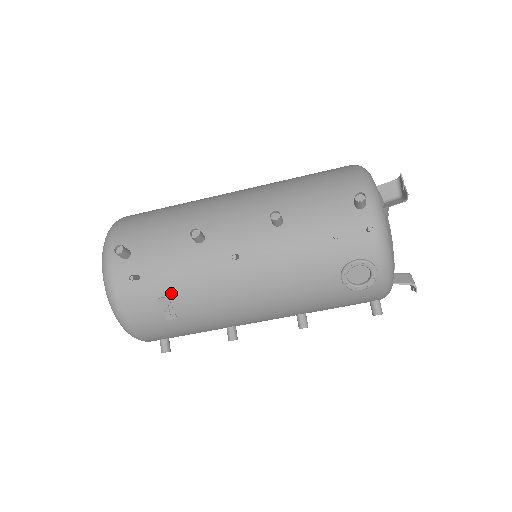
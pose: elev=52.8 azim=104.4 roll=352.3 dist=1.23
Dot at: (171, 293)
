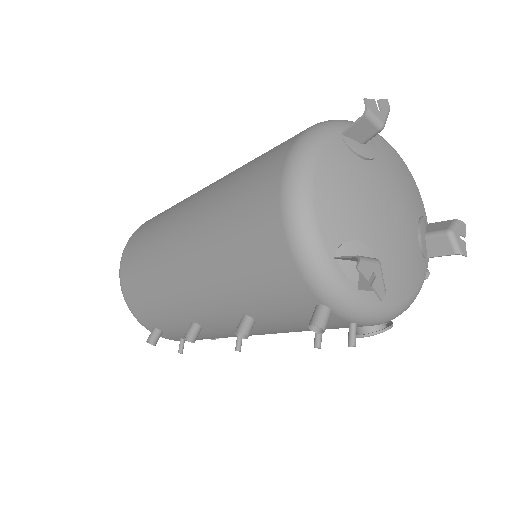
Dot at: (216, 338)
